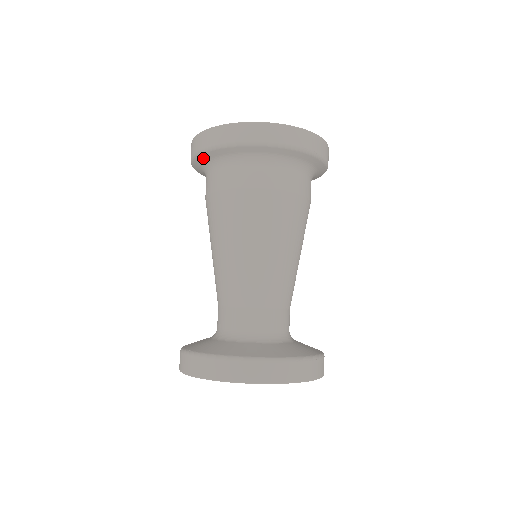
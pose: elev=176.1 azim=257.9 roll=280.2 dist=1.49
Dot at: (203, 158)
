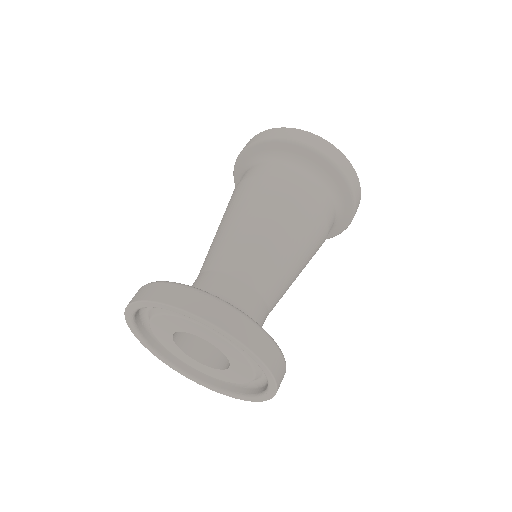
Dot at: occluded
